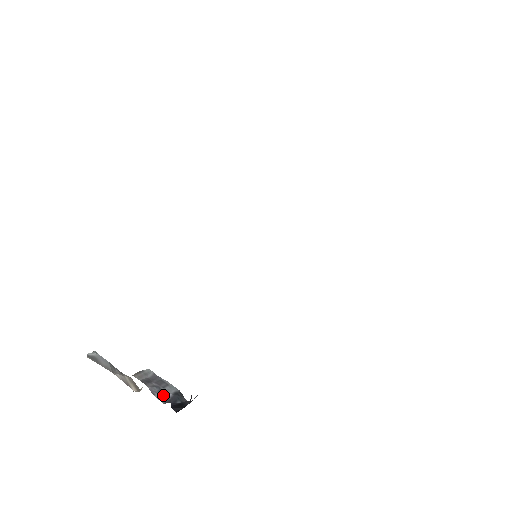
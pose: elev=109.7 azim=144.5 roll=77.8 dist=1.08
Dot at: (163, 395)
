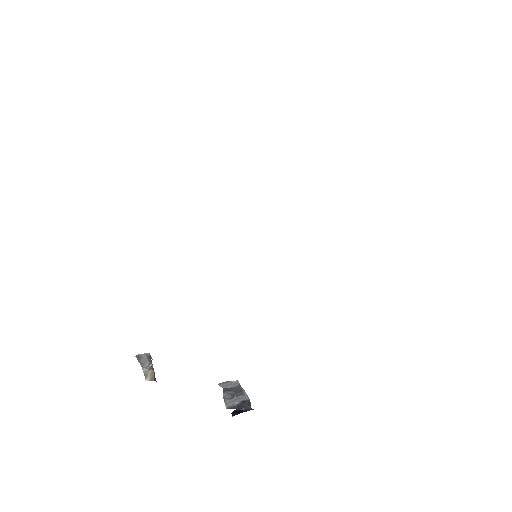
Dot at: (231, 402)
